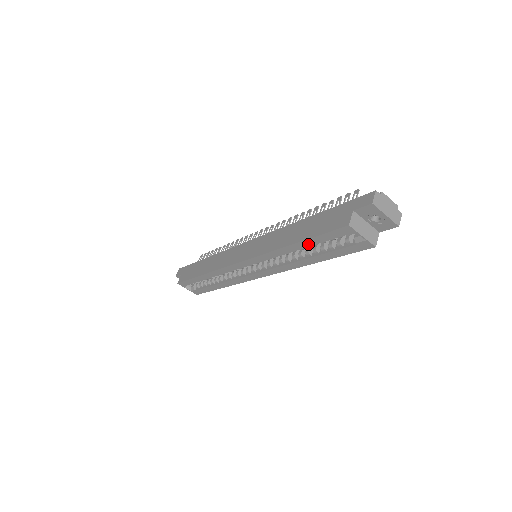
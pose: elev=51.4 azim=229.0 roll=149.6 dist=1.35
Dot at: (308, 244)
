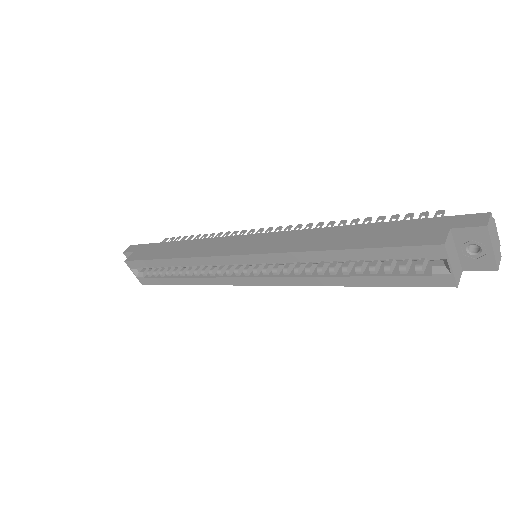
Dot at: (359, 256)
